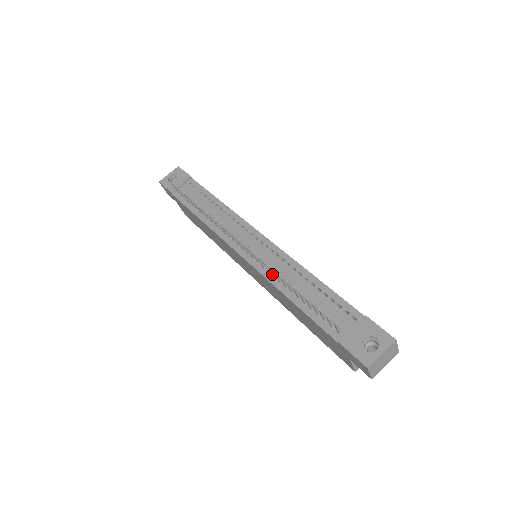
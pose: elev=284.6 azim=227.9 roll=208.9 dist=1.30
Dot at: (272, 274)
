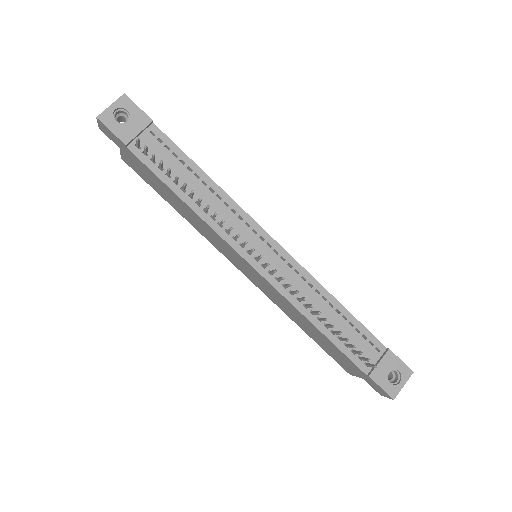
Dot at: (298, 299)
